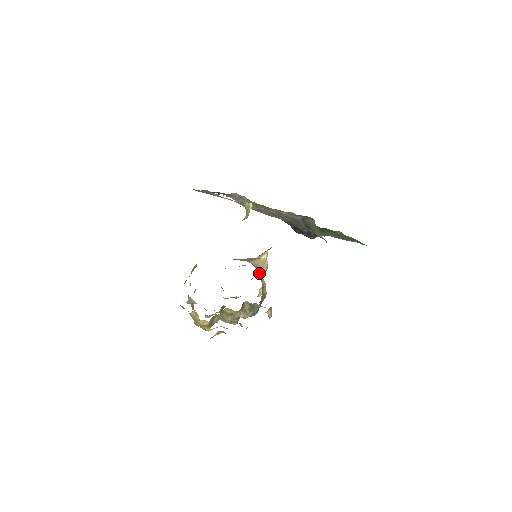
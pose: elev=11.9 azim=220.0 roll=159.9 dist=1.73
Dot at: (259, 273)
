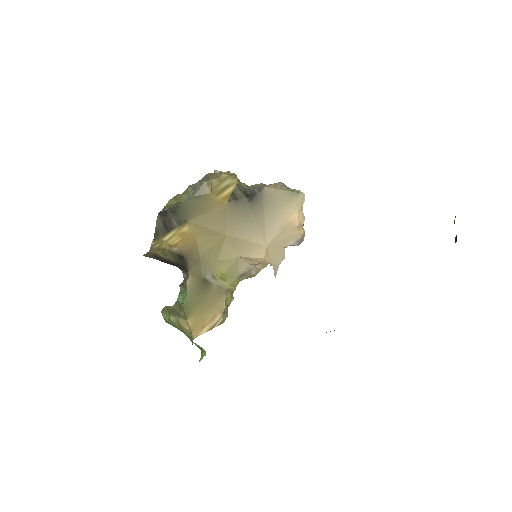
Dot at: (240, 275)
